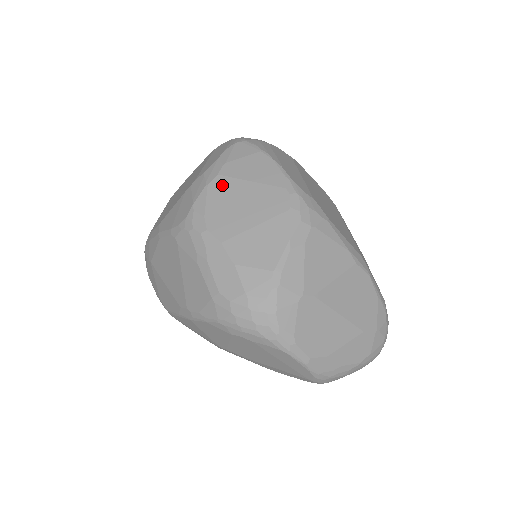
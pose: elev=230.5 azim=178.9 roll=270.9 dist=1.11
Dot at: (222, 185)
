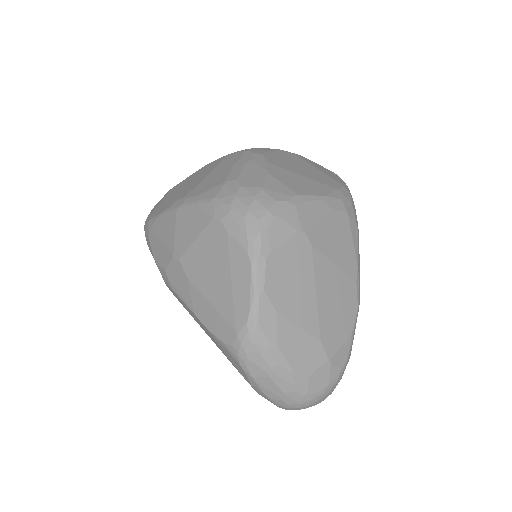
Dot at: (293, 156)
